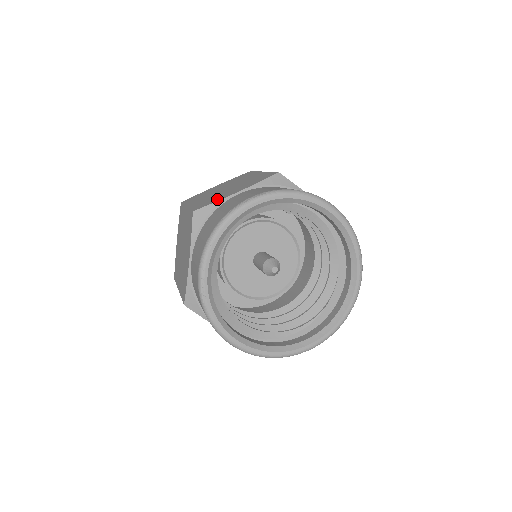
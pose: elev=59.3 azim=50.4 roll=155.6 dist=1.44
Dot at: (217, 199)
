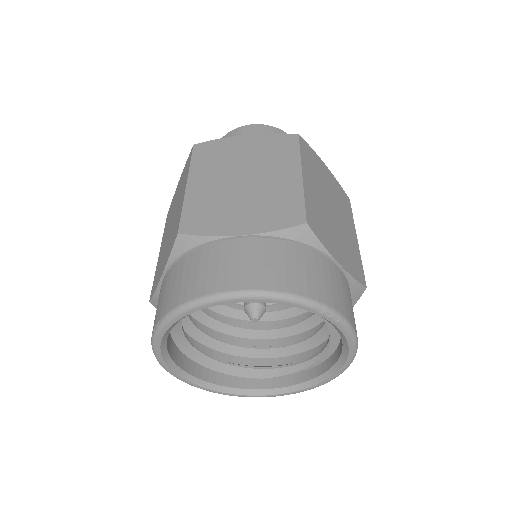
Dot at: (156, 281)
